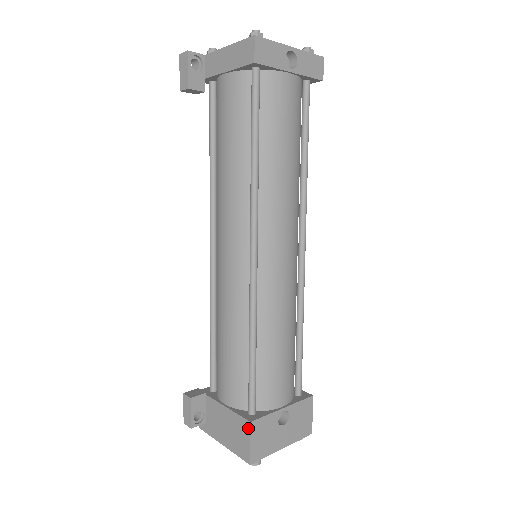
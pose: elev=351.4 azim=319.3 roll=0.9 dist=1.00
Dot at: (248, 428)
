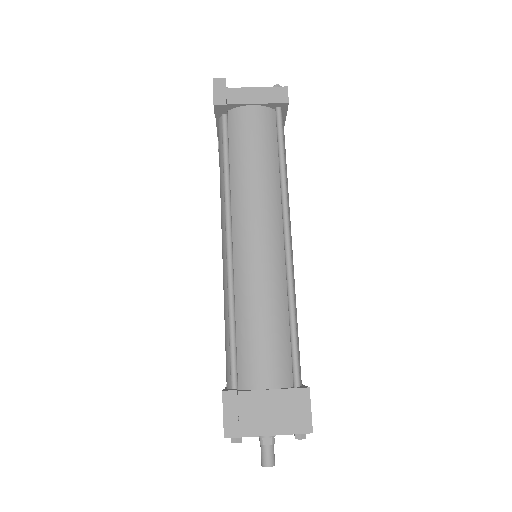
Dot at: (307, 395)
